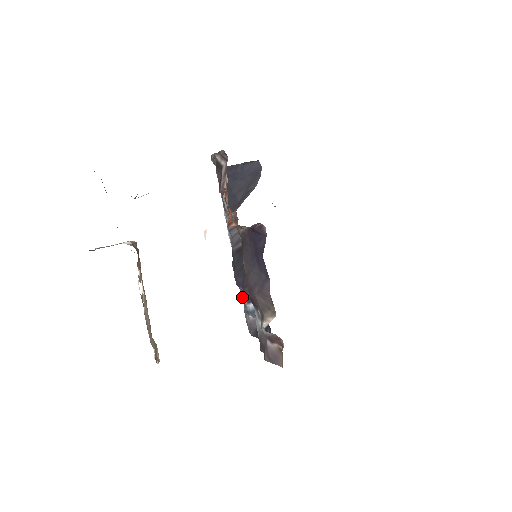
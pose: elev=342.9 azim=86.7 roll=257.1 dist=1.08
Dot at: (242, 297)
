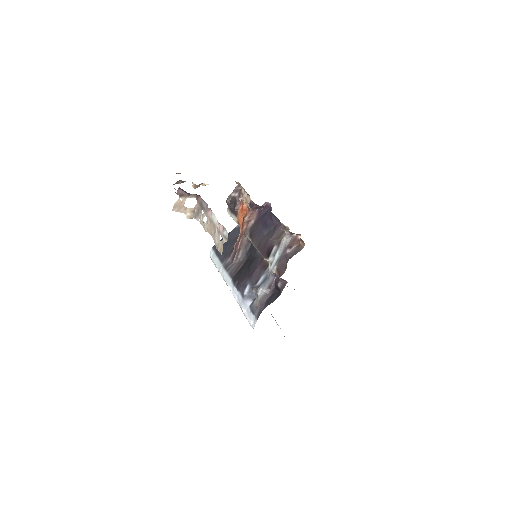
Dot at: (245, 303)
